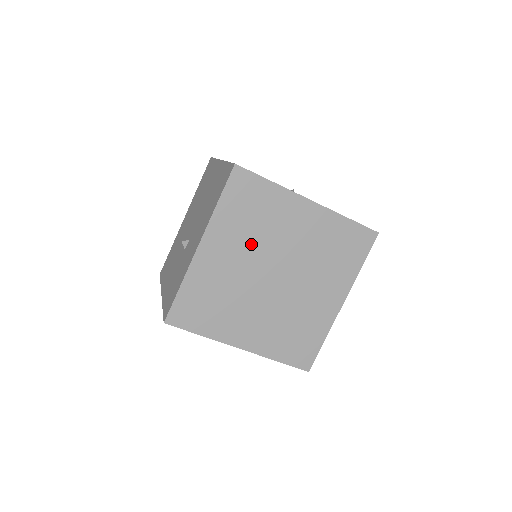
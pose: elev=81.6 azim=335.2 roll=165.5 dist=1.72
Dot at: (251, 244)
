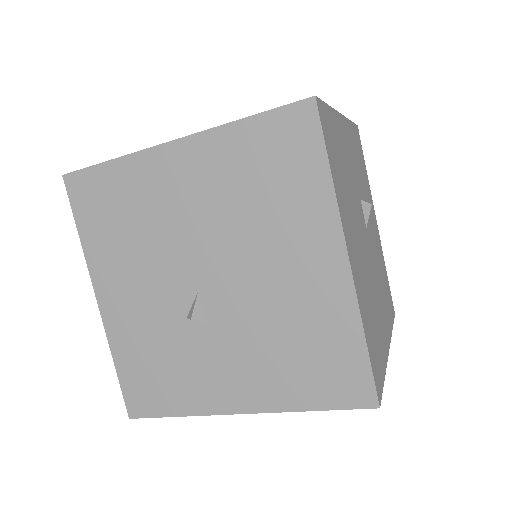
Dot at: occluded
